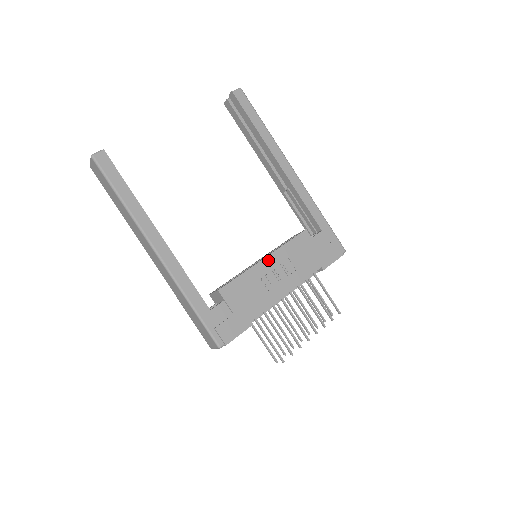
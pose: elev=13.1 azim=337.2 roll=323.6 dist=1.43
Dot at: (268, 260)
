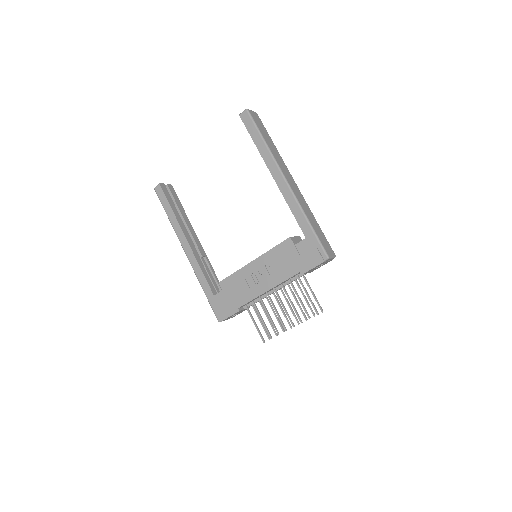
Dot at: (255, 263)
